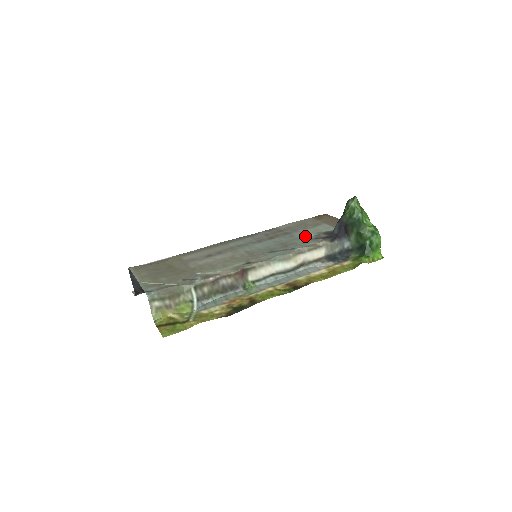
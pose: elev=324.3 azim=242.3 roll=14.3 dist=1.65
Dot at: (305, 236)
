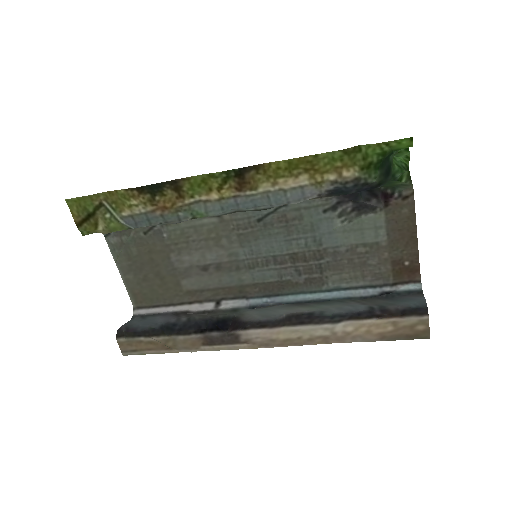
Dot at: (329, 226)
